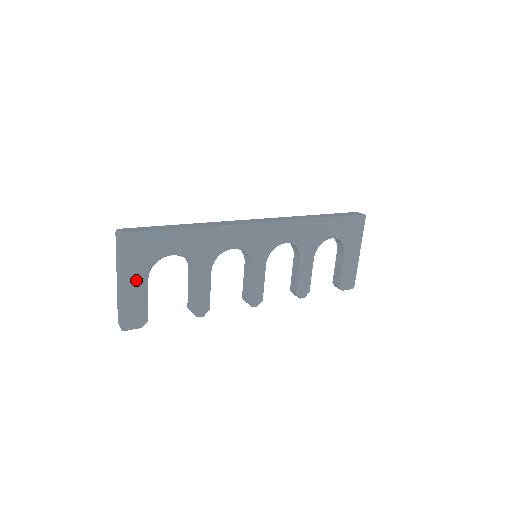
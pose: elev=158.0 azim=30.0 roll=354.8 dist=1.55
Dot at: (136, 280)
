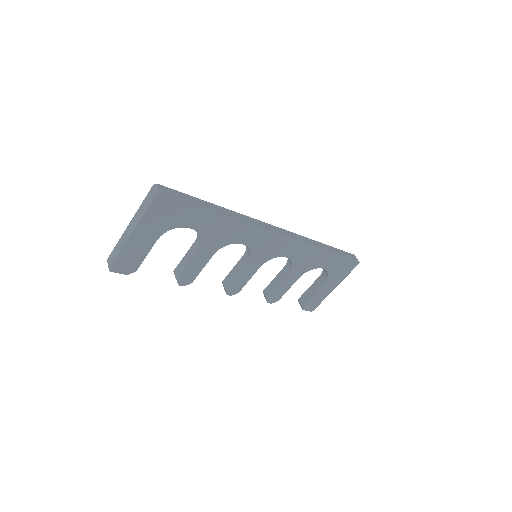
Dot at: (147, 235)
